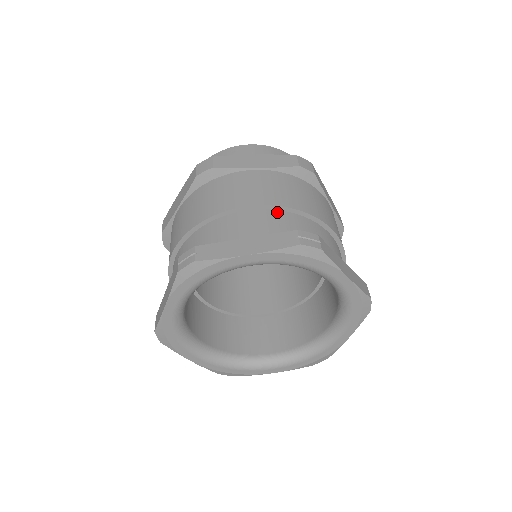
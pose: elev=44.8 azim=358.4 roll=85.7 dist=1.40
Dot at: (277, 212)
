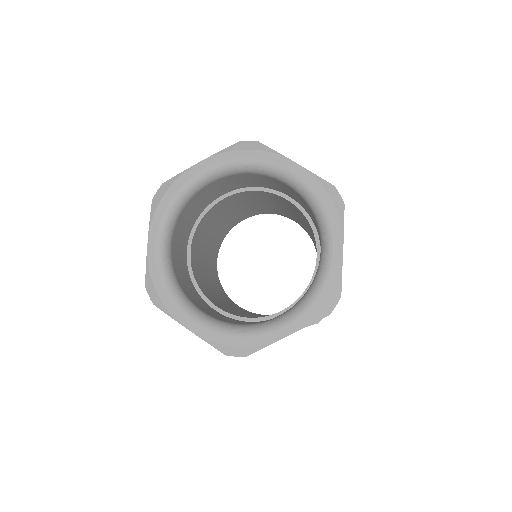
Dot at: occluded
